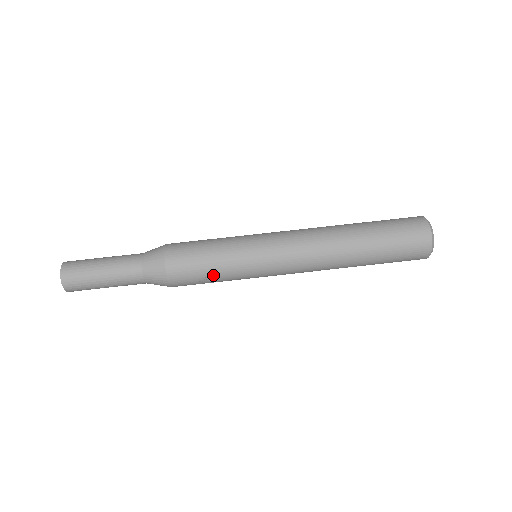
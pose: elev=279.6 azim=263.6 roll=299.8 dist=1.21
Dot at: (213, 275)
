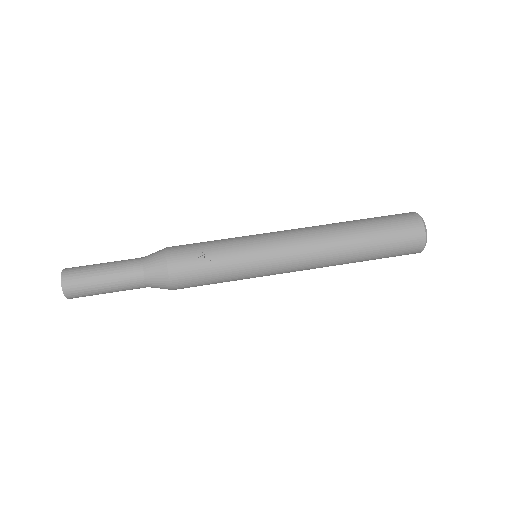
Dot at: (212, 253)
